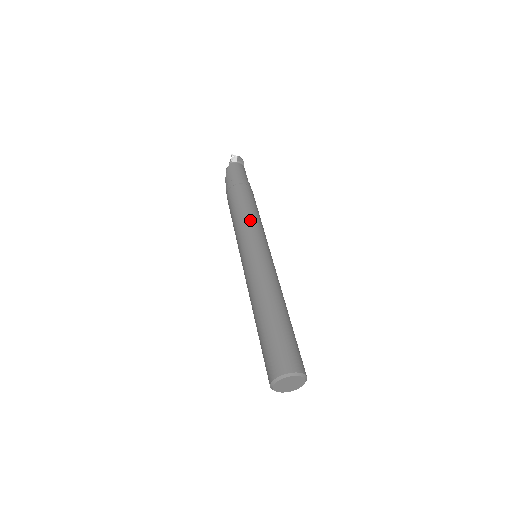
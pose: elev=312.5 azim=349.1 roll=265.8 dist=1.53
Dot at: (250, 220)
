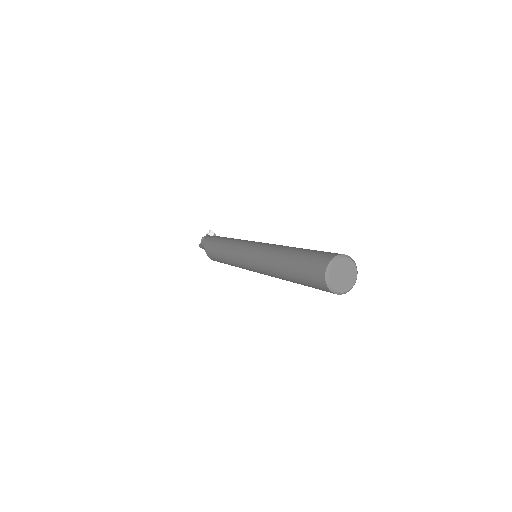
Dot at: occluded
